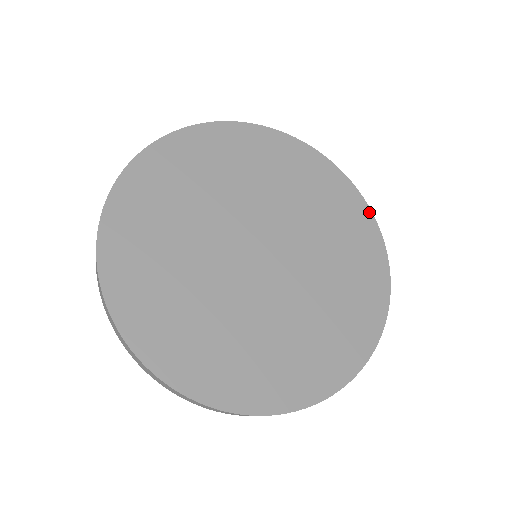
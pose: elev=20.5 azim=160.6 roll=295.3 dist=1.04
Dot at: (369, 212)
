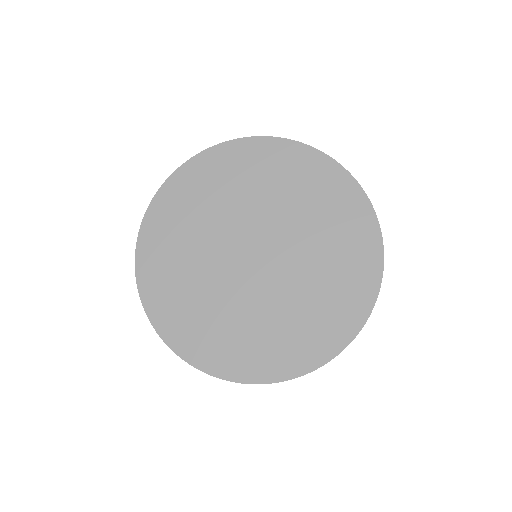
Dot at: (290, 142)
